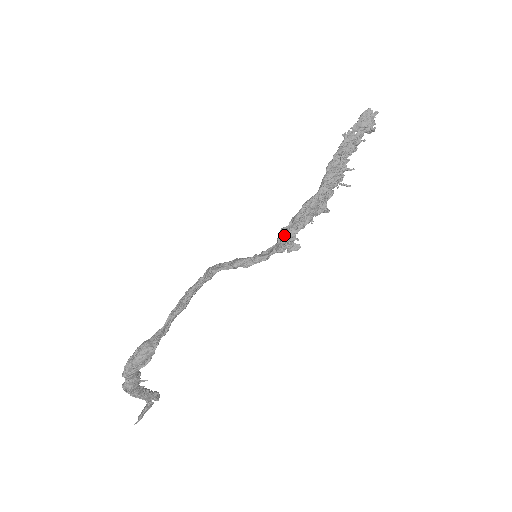
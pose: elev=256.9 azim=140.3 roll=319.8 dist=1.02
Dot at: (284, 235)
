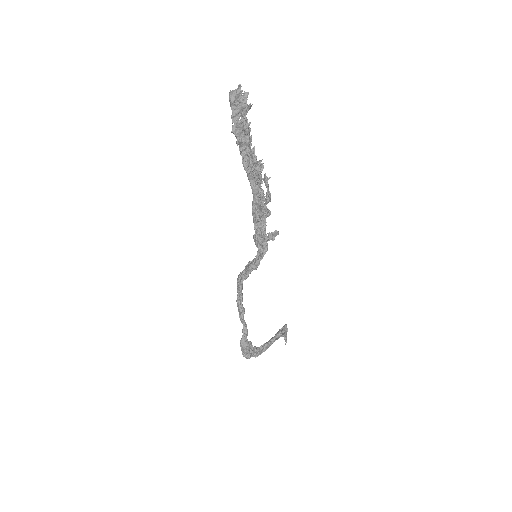
Dot at: (257, 245)
